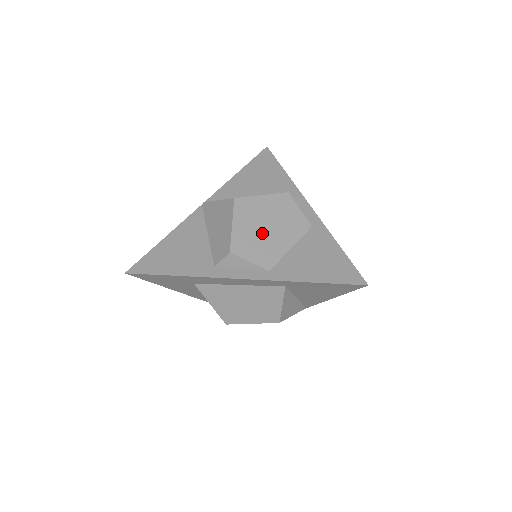
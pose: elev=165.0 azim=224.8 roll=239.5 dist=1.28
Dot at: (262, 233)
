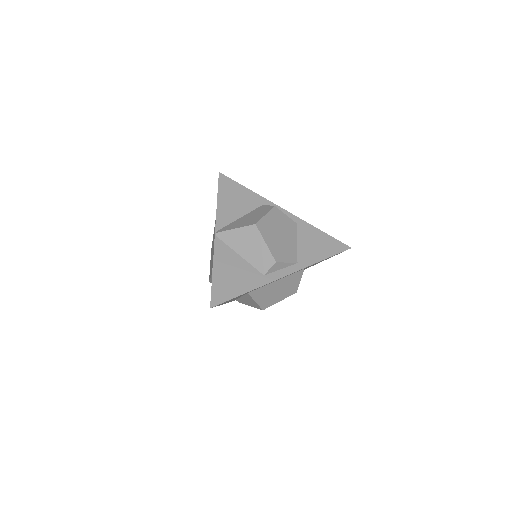
Dot at: (281, 241)
